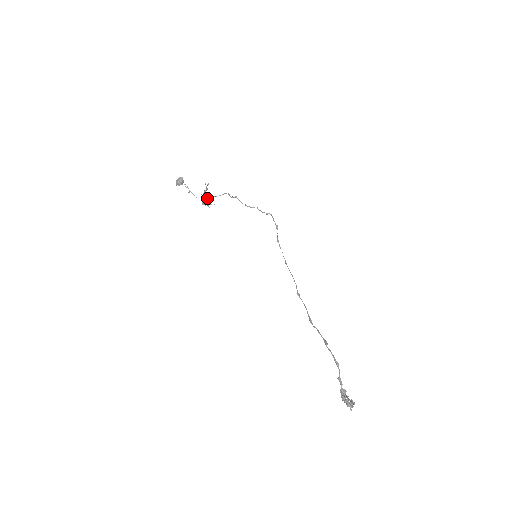
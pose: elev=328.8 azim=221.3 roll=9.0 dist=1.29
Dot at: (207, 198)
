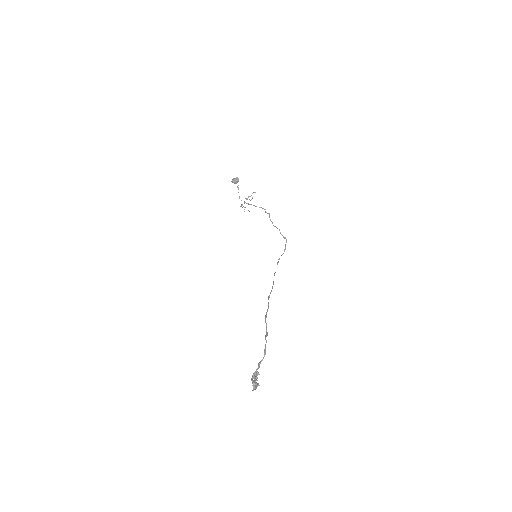
Dot at: (247, 203)
